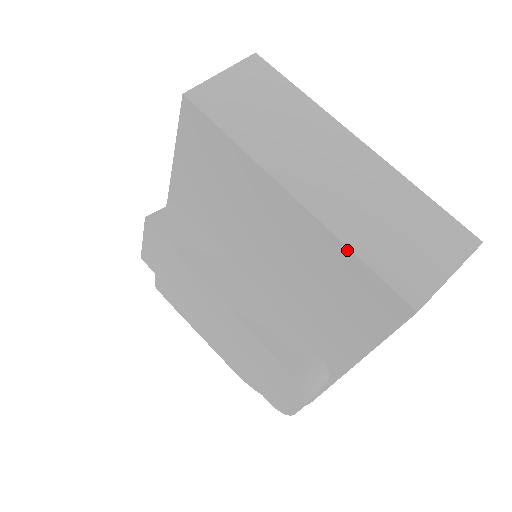
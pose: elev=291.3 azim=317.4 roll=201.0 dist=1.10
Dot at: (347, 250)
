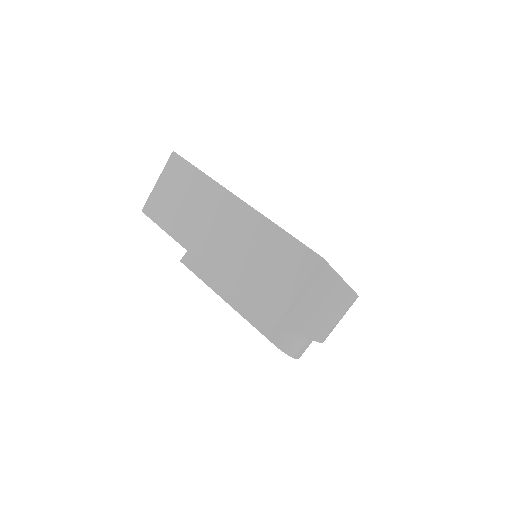
Dot at: occluded
